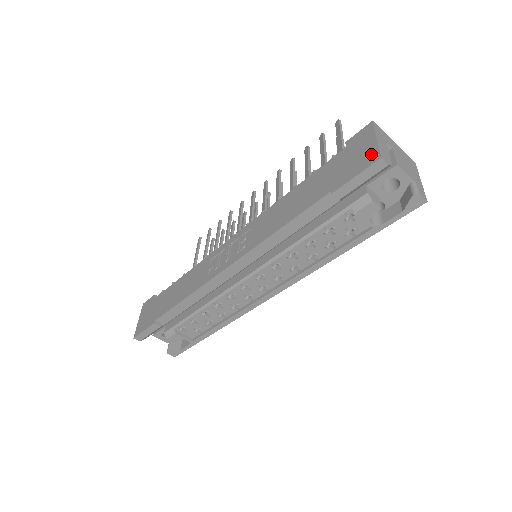
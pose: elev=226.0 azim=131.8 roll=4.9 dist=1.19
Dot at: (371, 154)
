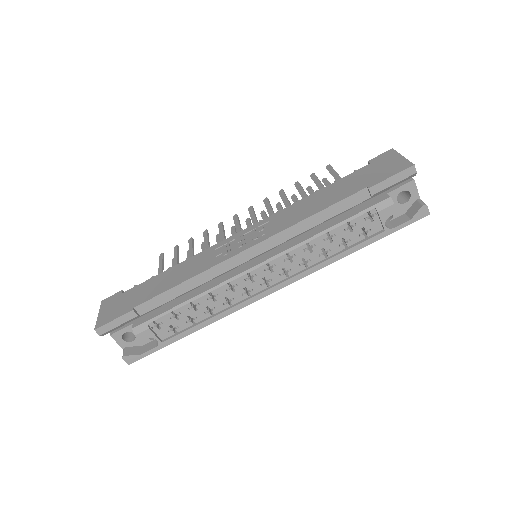
Dot at: (402, 164)
